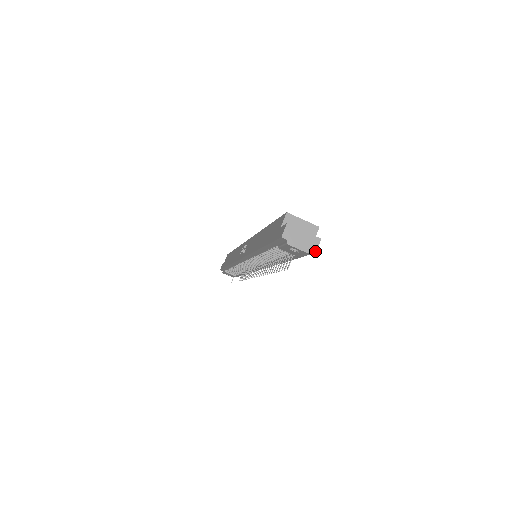
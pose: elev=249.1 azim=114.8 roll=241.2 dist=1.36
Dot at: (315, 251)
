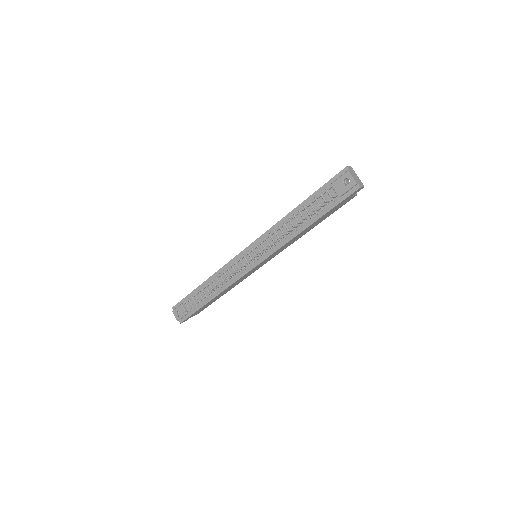
Dot at: (360, 186)
